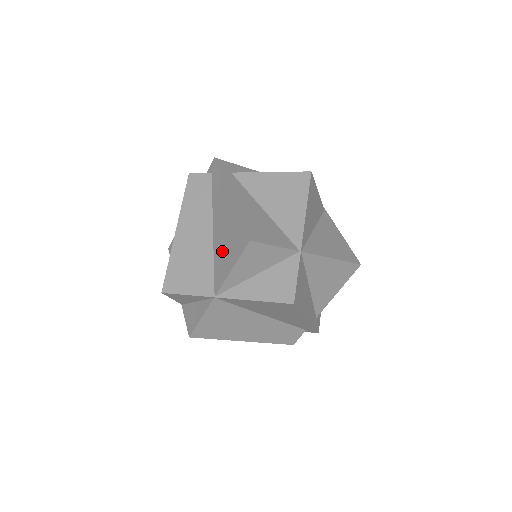
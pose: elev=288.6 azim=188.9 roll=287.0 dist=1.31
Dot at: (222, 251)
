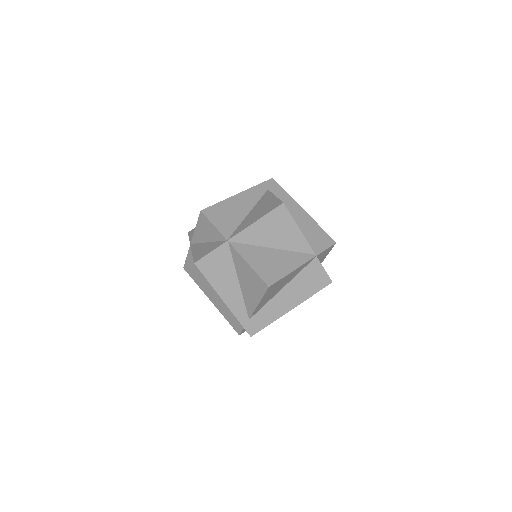
Dot at: occluded
